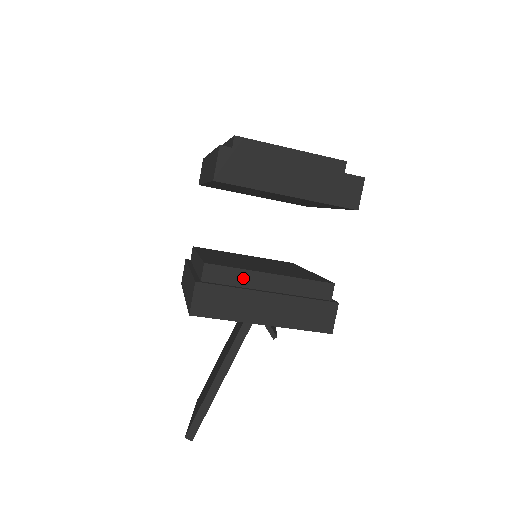
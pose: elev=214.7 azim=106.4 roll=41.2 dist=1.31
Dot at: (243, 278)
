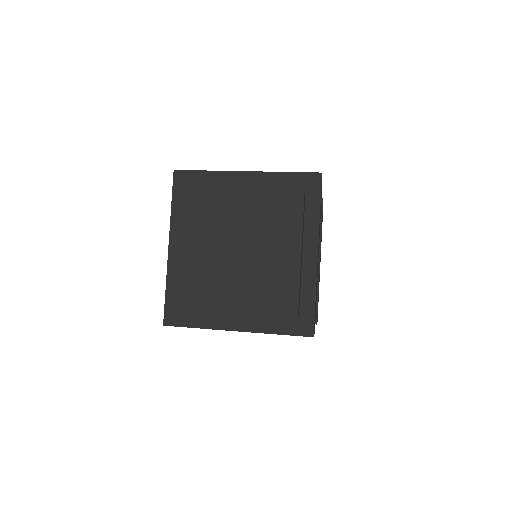
Dot at: occluded
